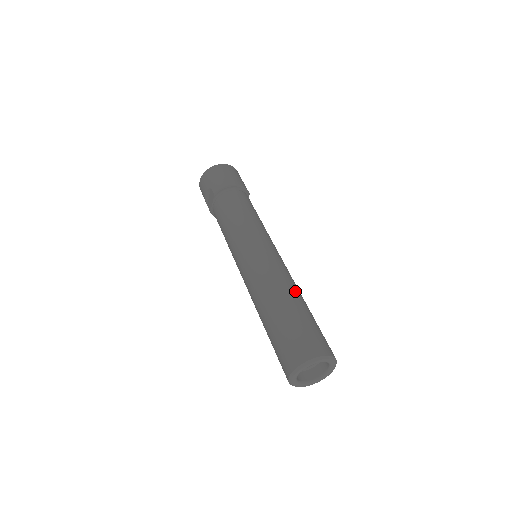
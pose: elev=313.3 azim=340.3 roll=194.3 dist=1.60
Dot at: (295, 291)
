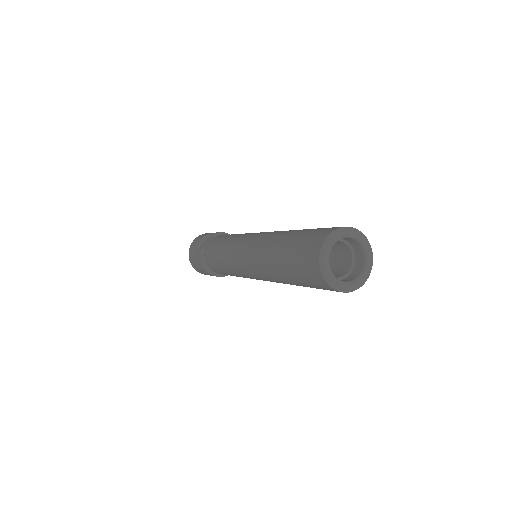
Dot at: occluded
